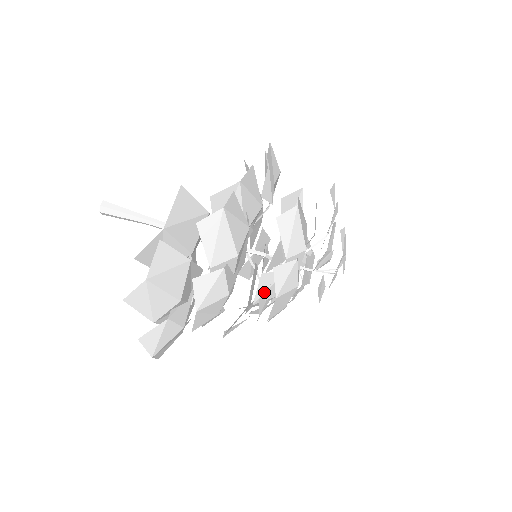
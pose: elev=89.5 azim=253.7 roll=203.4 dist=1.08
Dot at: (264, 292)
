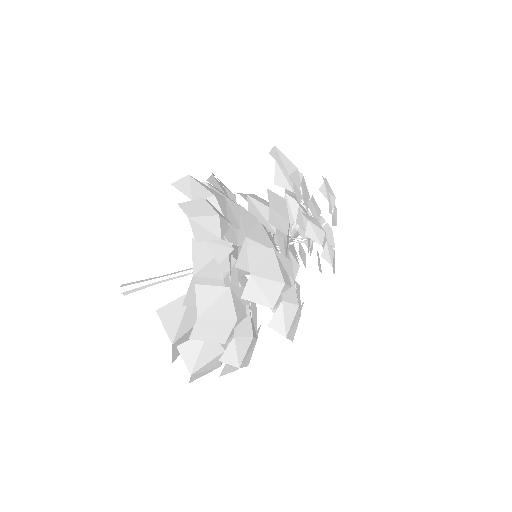
Dot at: occluded
